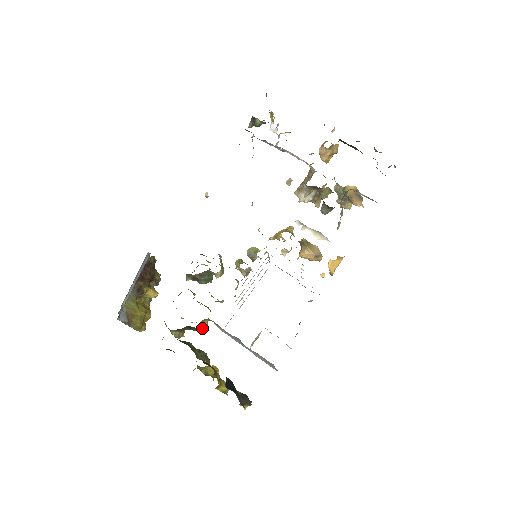
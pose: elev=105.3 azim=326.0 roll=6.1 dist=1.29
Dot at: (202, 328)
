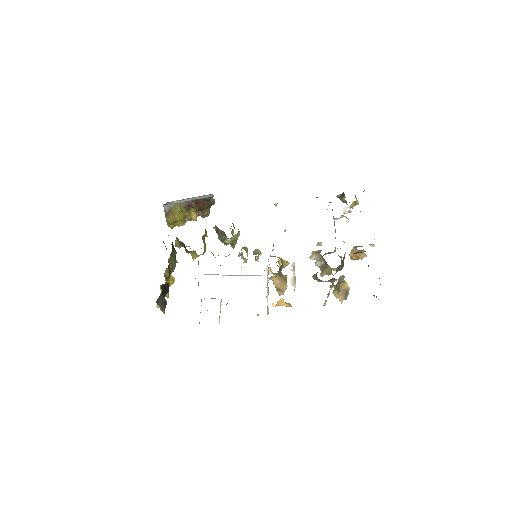
Dot at: (192, 256)
